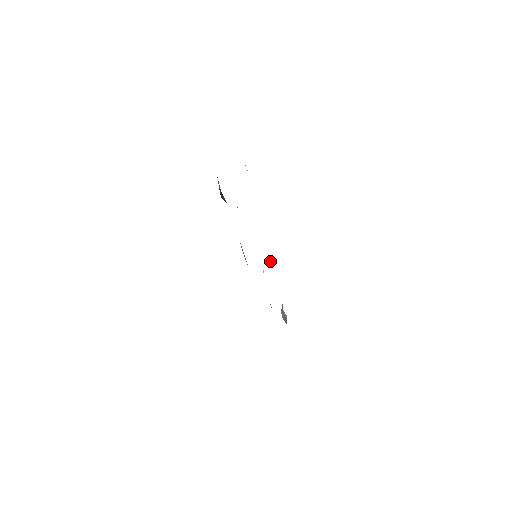
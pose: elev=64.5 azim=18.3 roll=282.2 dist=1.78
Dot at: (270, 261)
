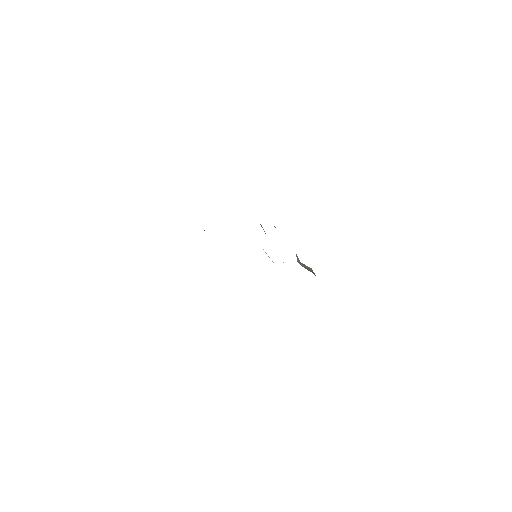
Dot at: occluded
